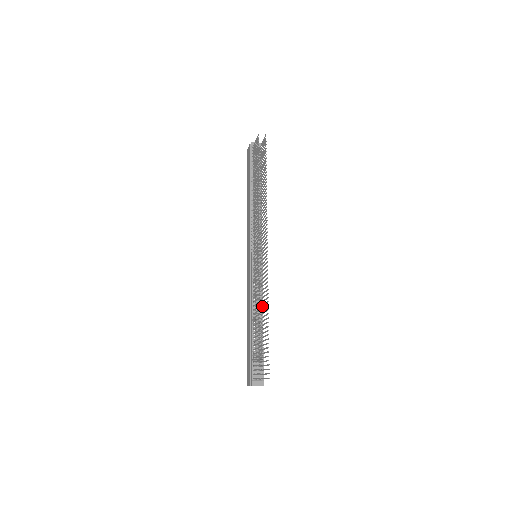
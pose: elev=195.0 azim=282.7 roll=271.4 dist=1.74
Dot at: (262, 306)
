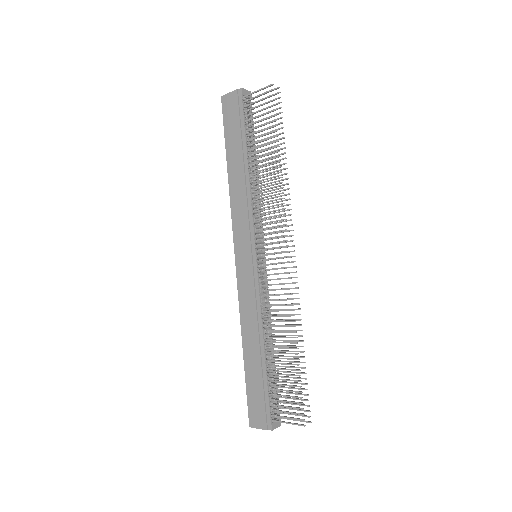
Dot at: (274, 325)
